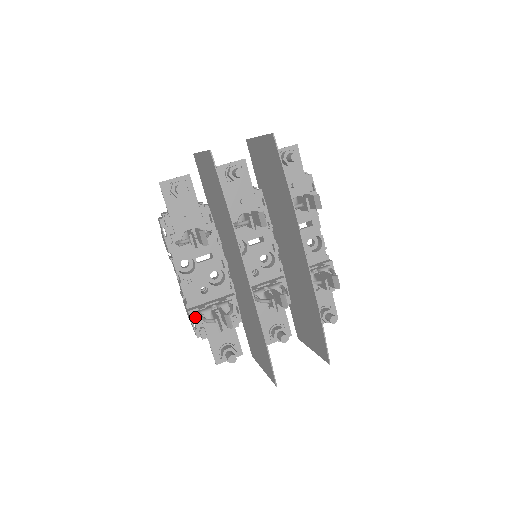
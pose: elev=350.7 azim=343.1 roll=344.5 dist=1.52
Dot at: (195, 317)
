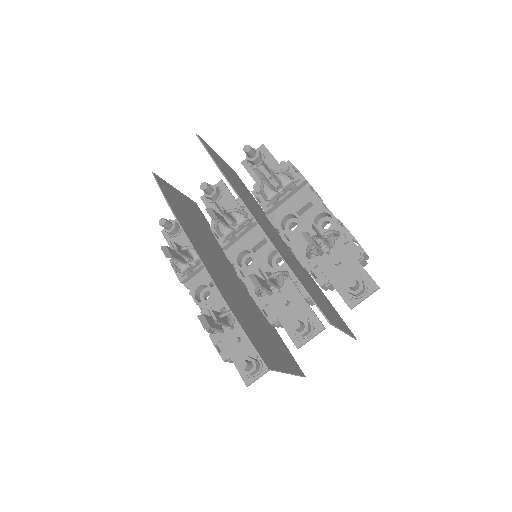
Dot at: (216, 339)
